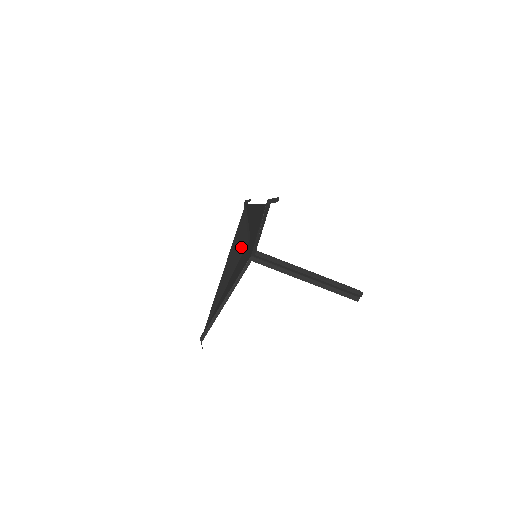
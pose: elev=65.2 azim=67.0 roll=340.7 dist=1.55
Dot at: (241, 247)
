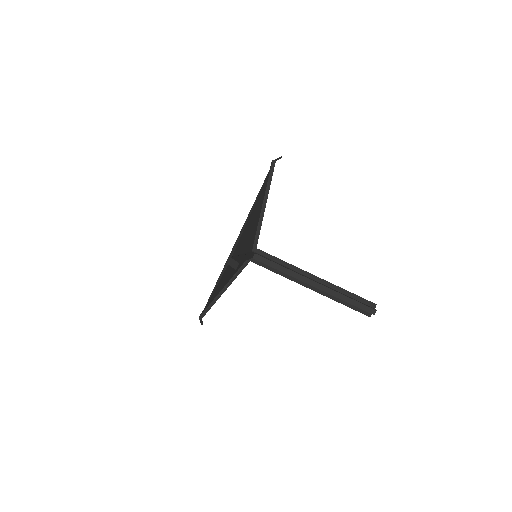
Dot at: occluded
